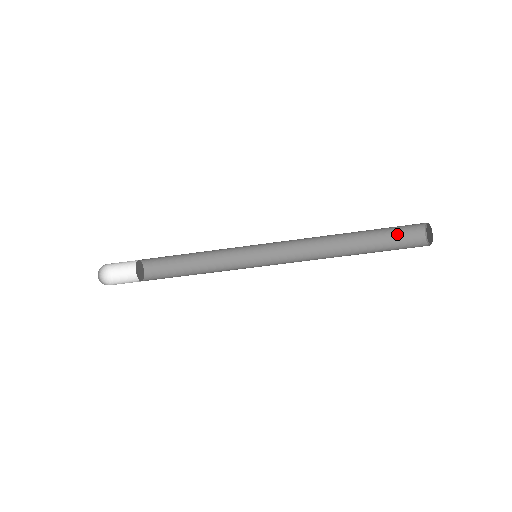
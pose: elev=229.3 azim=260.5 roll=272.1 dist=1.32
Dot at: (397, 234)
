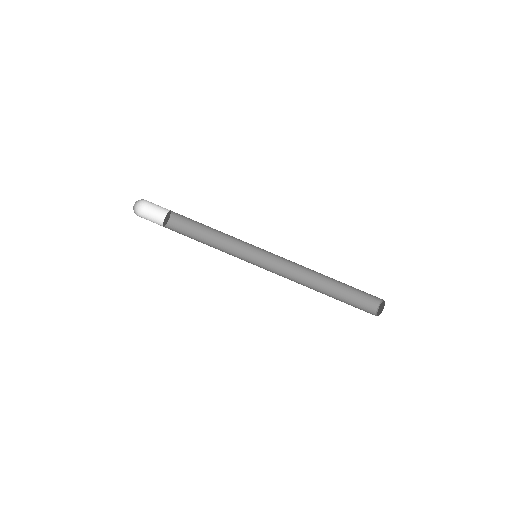
Dot at: (359, 298)
